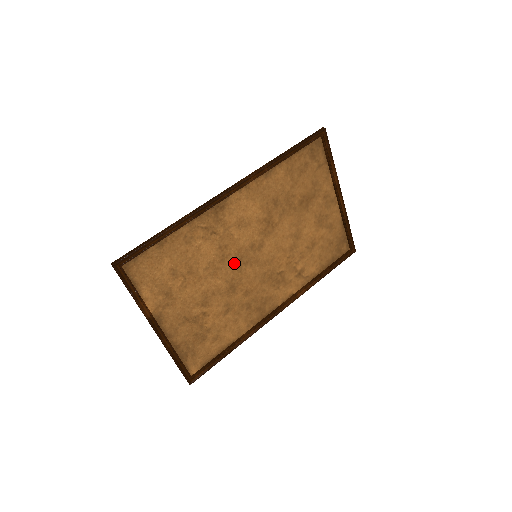
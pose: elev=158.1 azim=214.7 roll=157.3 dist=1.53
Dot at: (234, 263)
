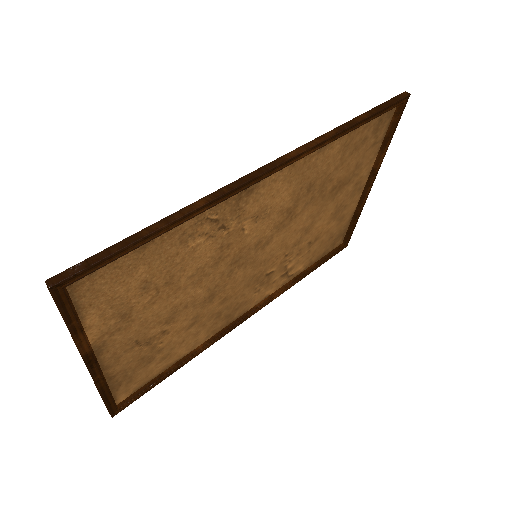
Dot at: (228, 266)
